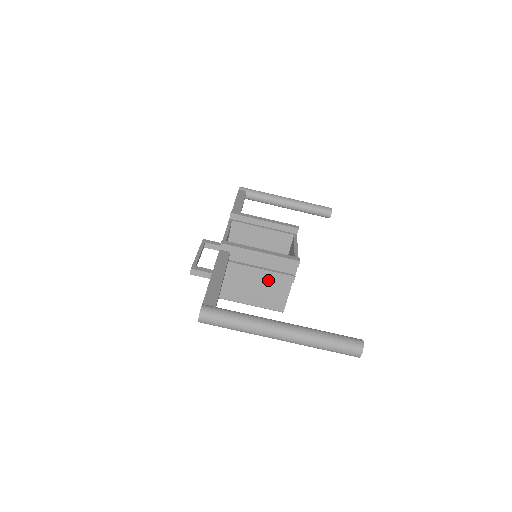
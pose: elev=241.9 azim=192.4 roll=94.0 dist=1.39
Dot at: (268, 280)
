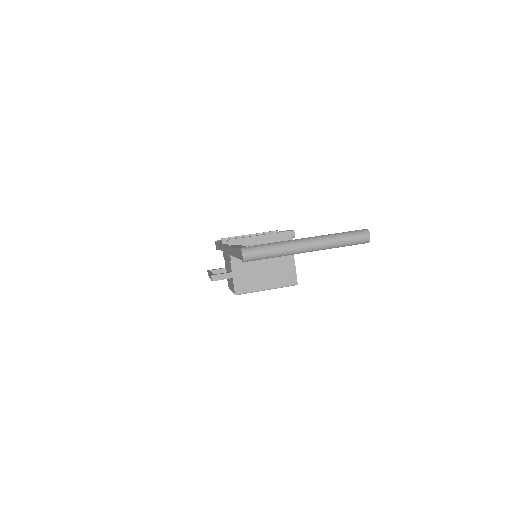
Dot at: (275, 260)
